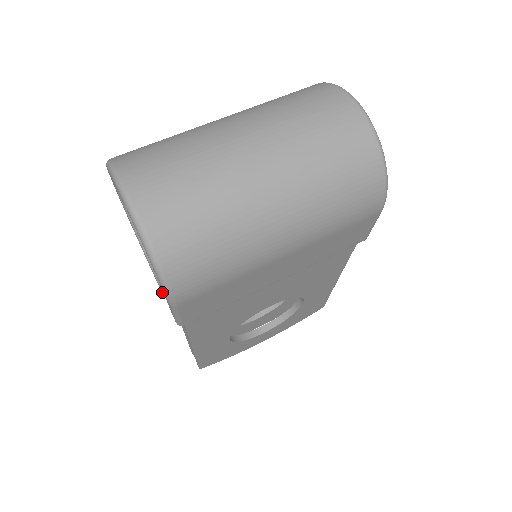
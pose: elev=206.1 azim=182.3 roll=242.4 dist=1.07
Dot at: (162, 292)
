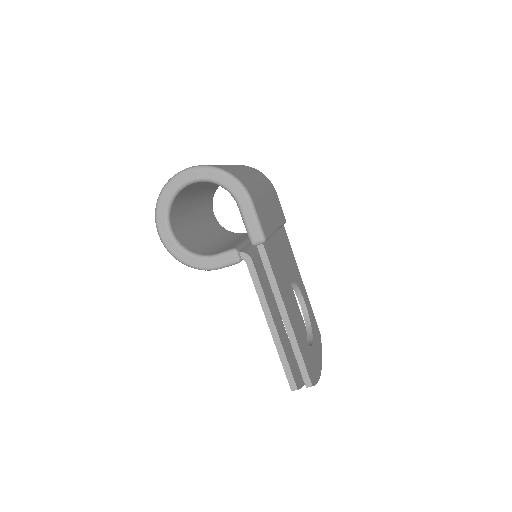
Dot at: (237, 259)
